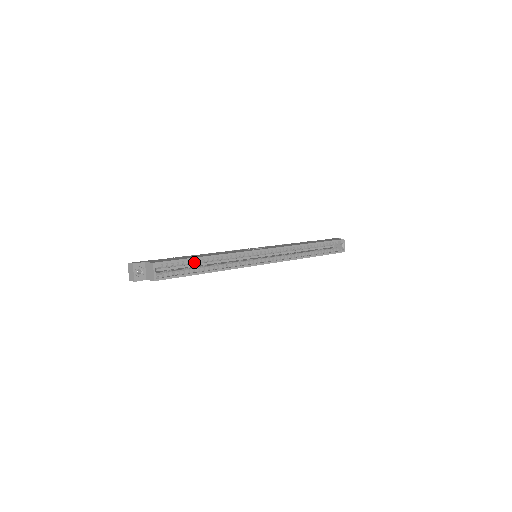
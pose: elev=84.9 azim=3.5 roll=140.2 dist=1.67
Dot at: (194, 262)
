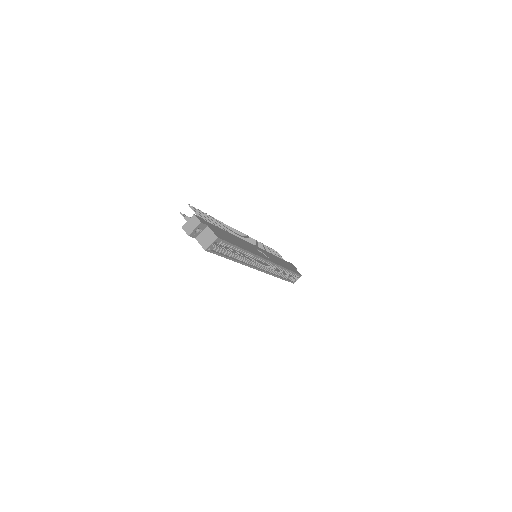
Dot at: (234, 248)
